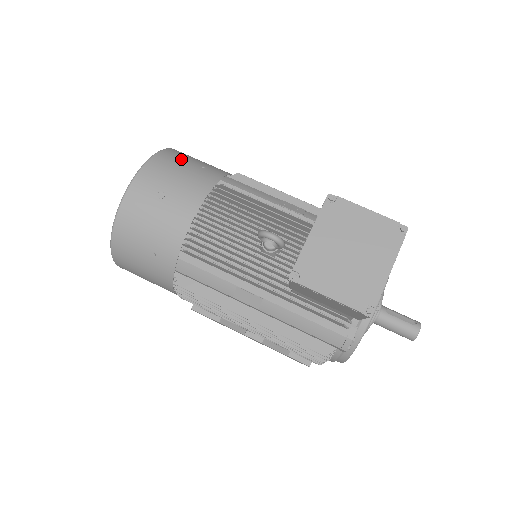
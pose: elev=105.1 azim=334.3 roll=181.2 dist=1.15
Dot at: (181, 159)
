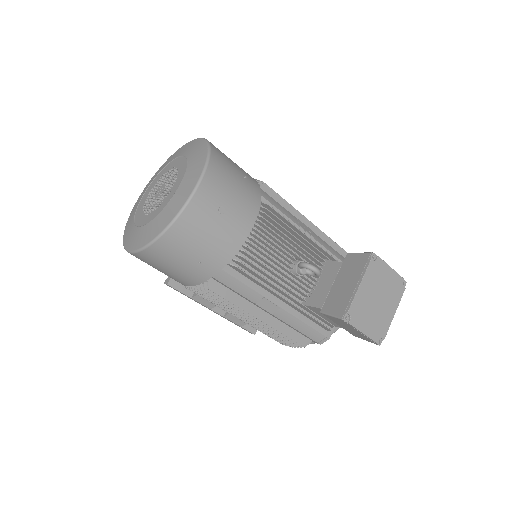
Dot at: (228, 164)
